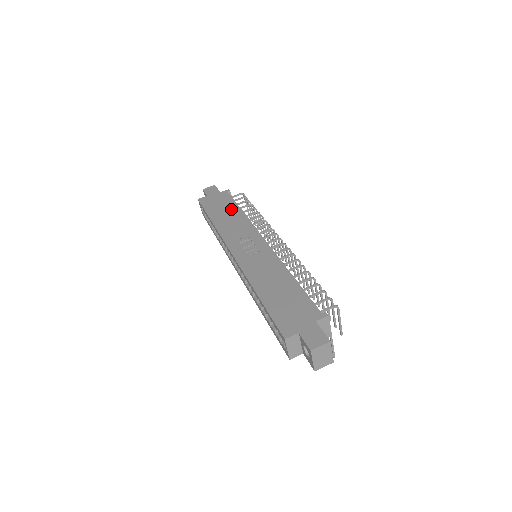
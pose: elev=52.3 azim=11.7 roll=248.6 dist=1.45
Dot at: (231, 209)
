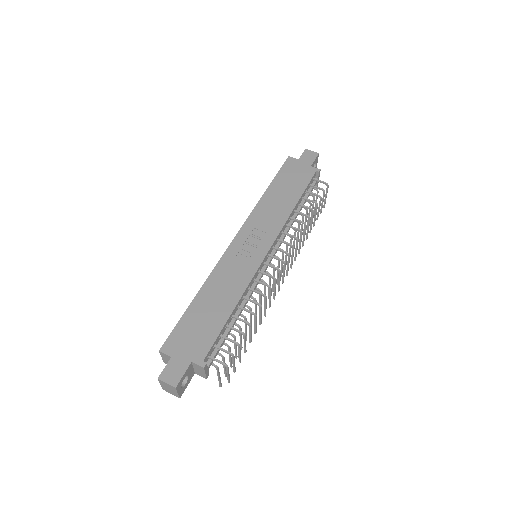
Dot at: (292, 193)
